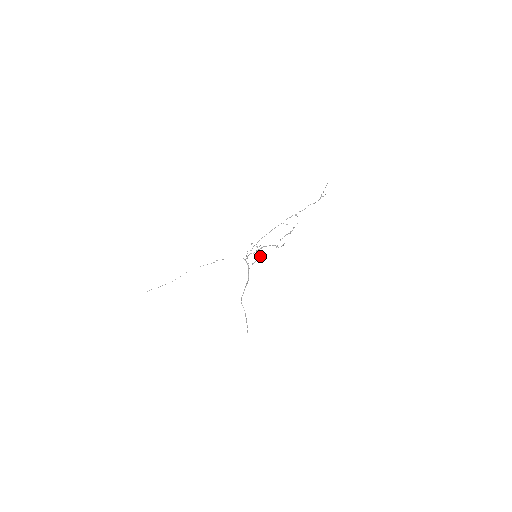
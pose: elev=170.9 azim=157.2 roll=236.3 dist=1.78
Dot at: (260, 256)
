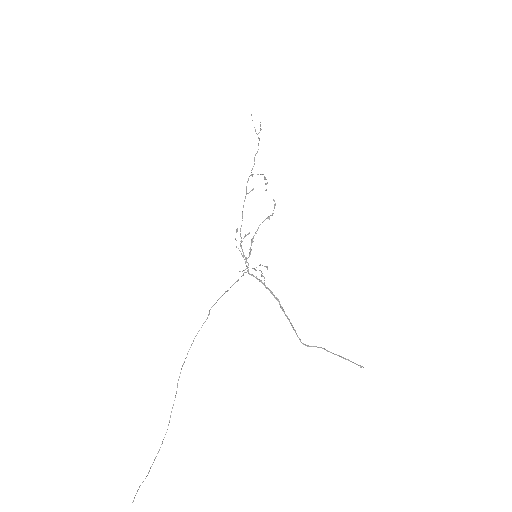
Dot at: (260, 265)
